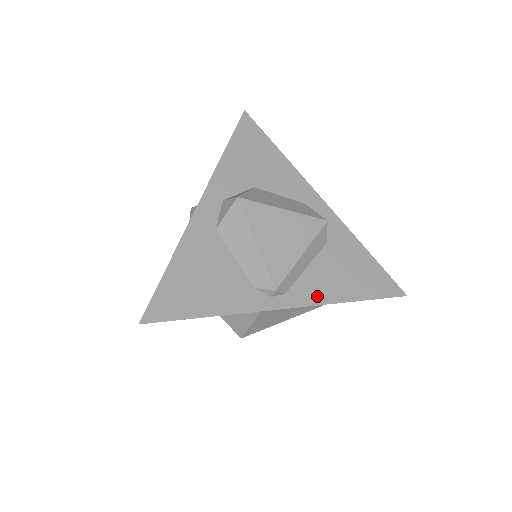
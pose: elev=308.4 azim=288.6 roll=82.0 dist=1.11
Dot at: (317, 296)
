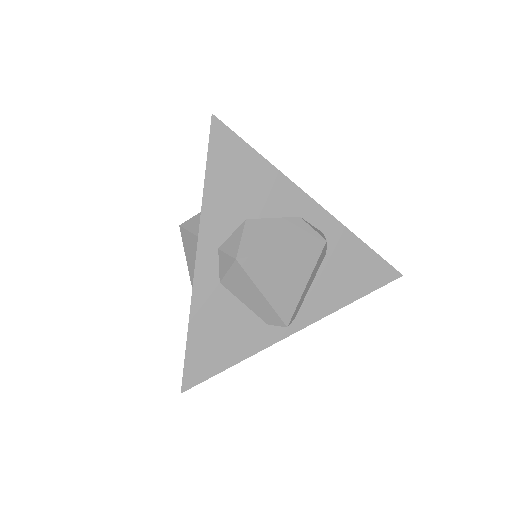
Dot at: (323, 309)
